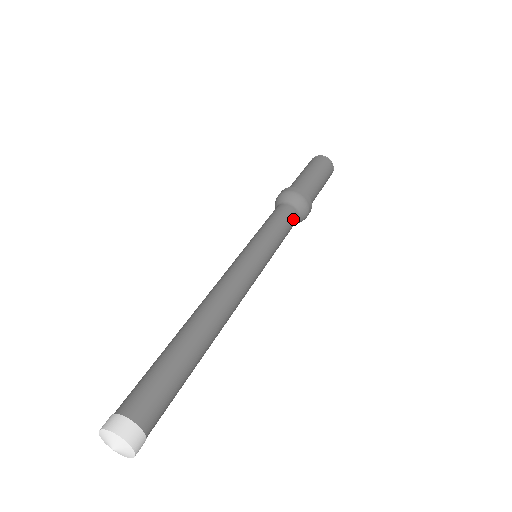
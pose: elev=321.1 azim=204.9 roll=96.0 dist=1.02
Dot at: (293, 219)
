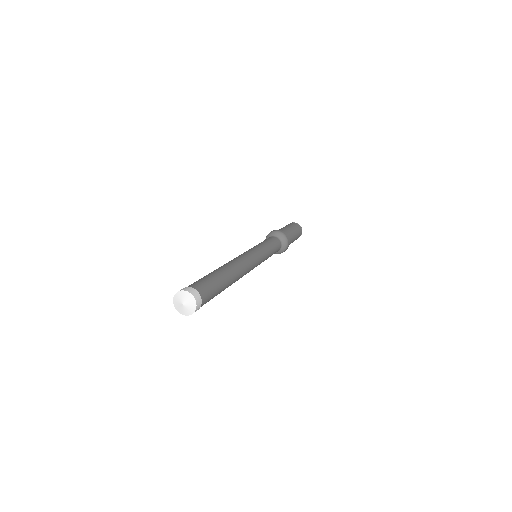
Dot at: (276, 241)
